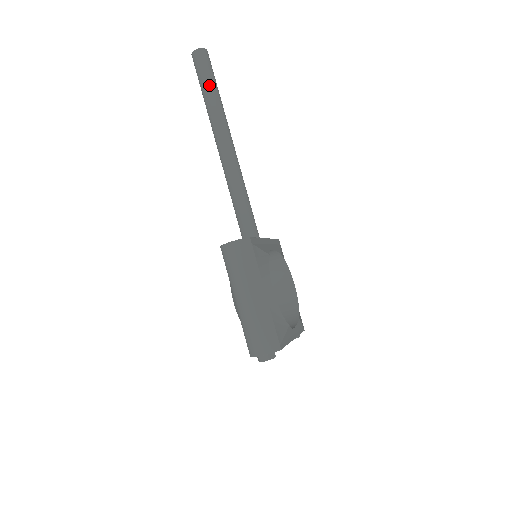
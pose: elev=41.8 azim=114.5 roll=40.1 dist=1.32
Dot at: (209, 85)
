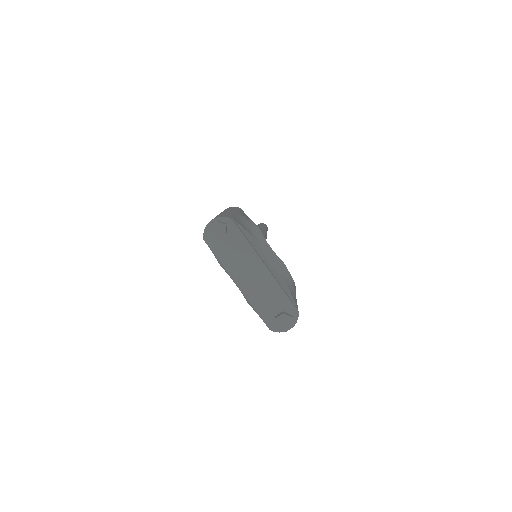
Dot at: (260, 226)
